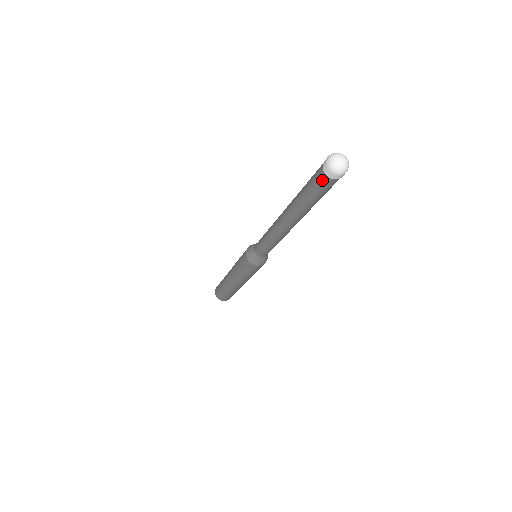
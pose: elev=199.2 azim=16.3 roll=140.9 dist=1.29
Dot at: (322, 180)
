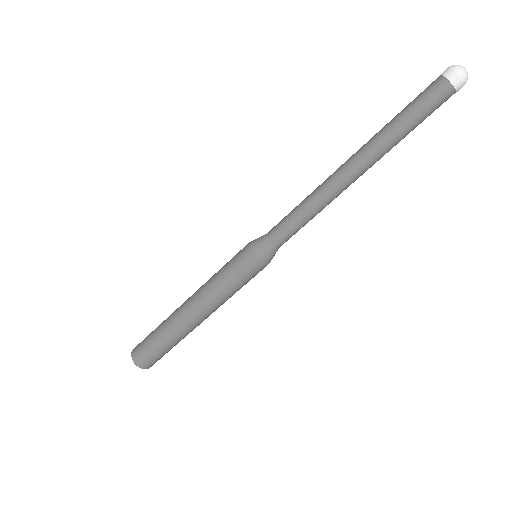
Dot at: (436, 86)
